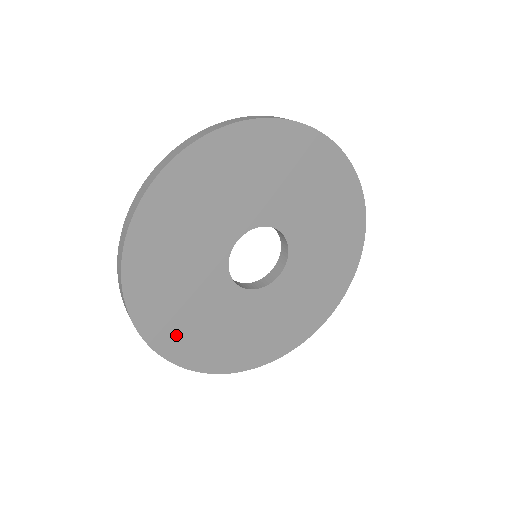
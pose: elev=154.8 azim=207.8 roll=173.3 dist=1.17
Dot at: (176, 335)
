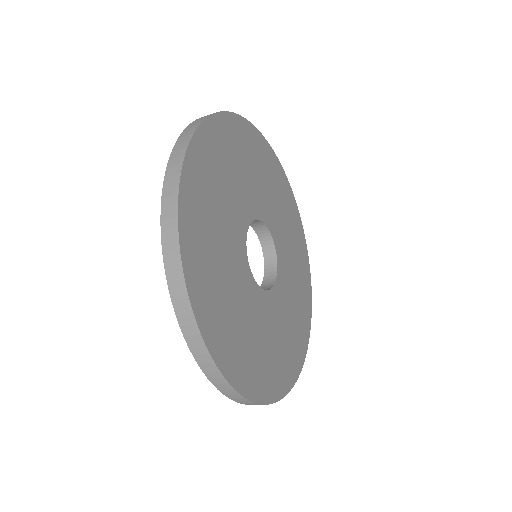
Dot at: (228, 342)
